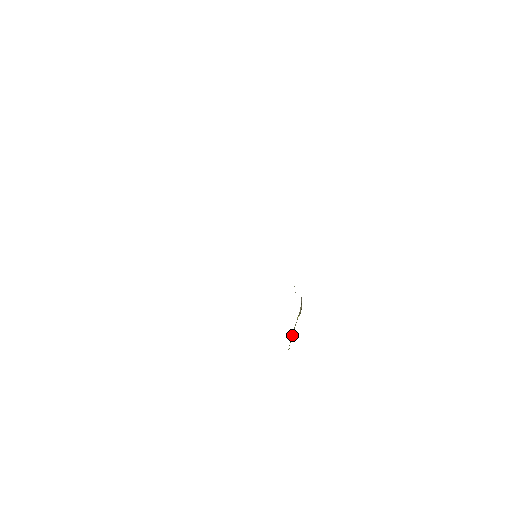
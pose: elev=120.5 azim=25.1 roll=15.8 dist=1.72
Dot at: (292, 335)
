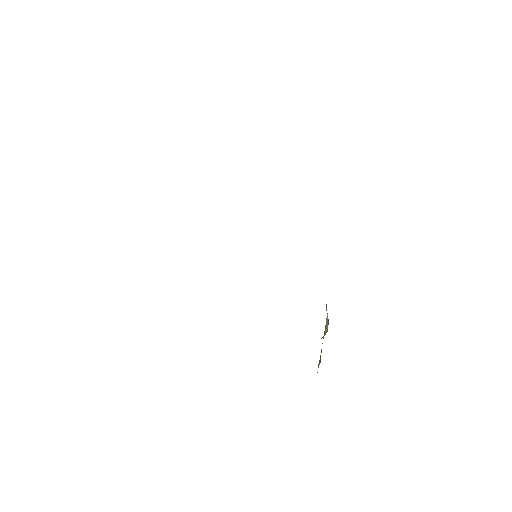
Dot at: (320, 356)
